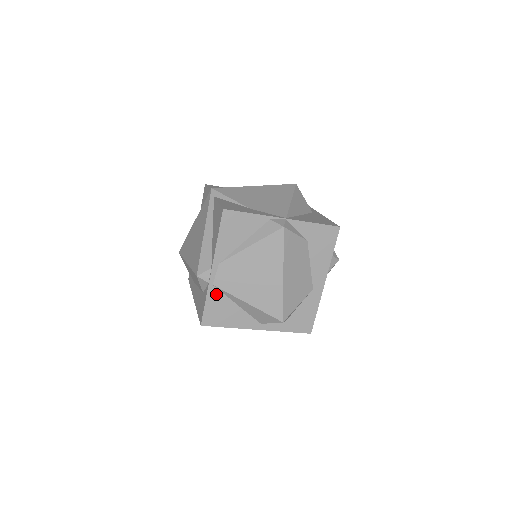
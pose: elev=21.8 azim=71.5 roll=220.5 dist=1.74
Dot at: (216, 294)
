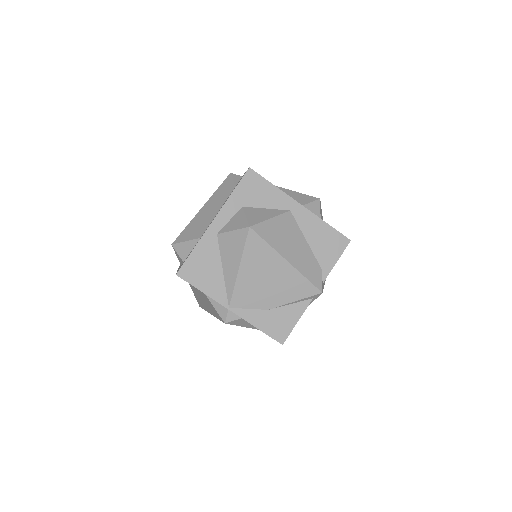
Dot at: occluded
